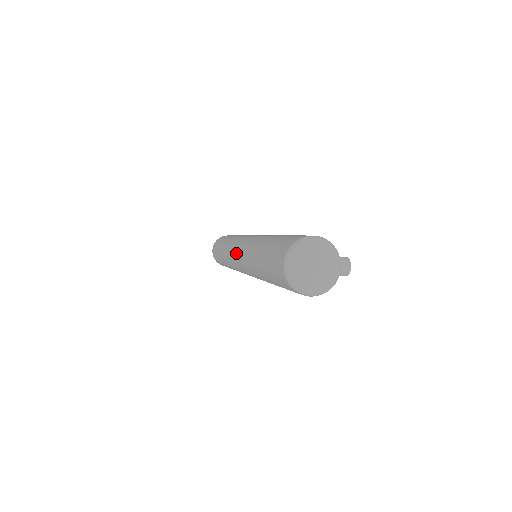
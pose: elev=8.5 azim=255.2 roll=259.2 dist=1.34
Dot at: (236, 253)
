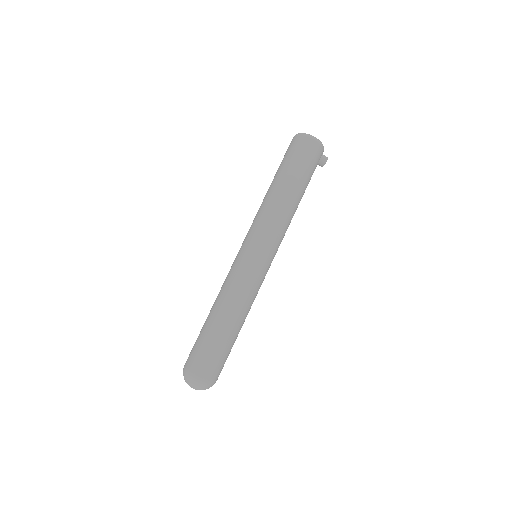
Dot at: (241, 246)
